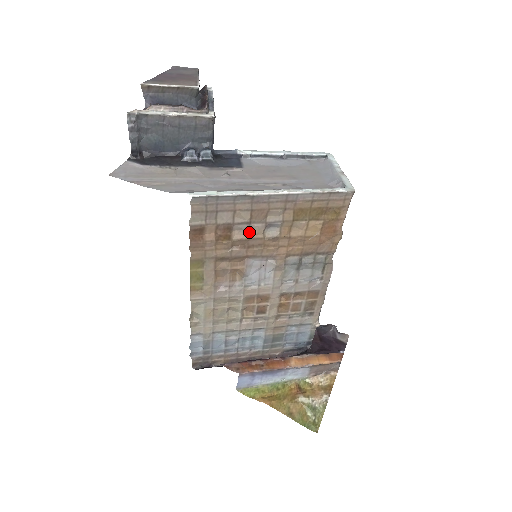
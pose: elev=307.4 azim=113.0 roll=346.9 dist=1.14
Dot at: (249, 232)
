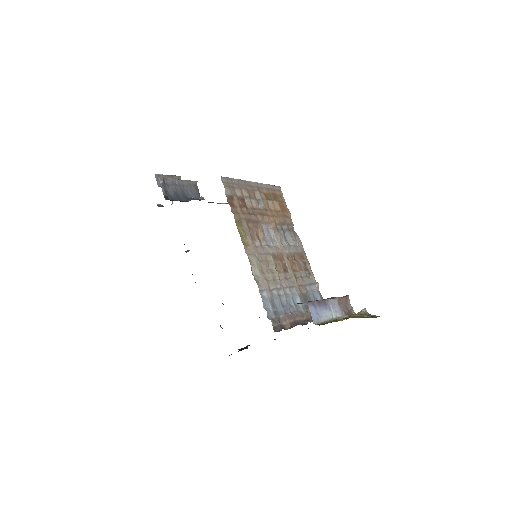
Dot at: (252, 205)
